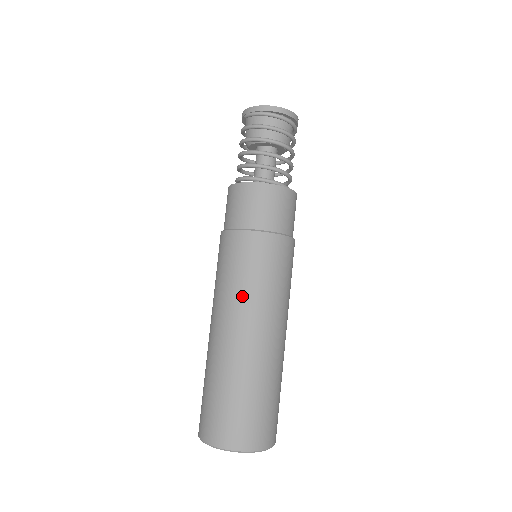
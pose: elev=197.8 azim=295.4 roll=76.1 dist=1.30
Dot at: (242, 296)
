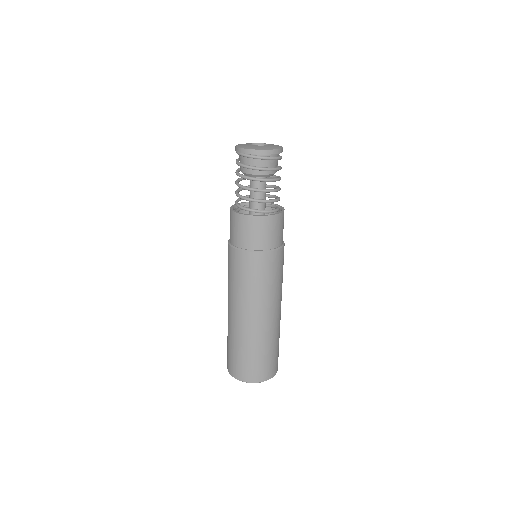
Dot at: (233, 291)
